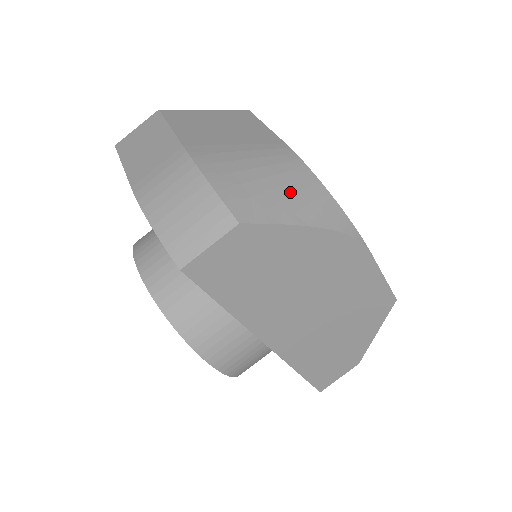
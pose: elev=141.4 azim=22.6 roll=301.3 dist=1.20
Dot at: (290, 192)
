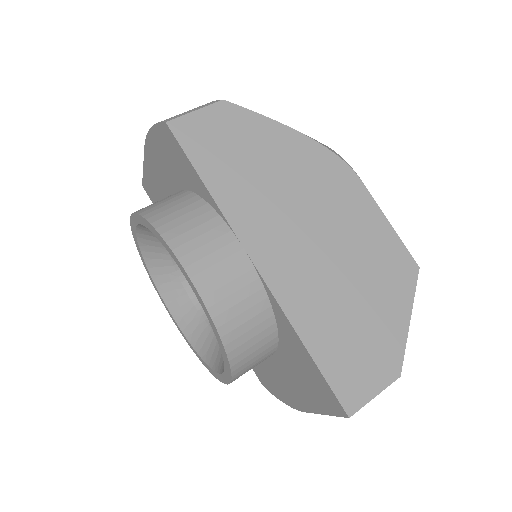
Dot at: occluded
